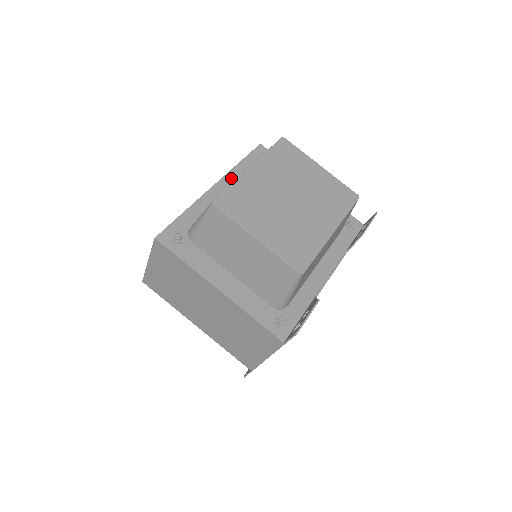
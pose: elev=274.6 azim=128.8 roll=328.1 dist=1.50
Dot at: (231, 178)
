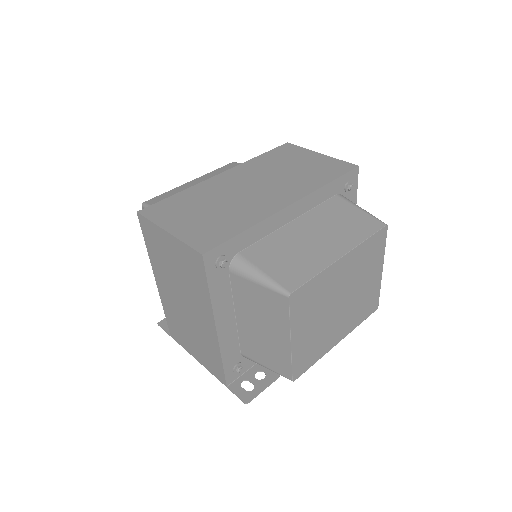
Dot at: (309, 201)
